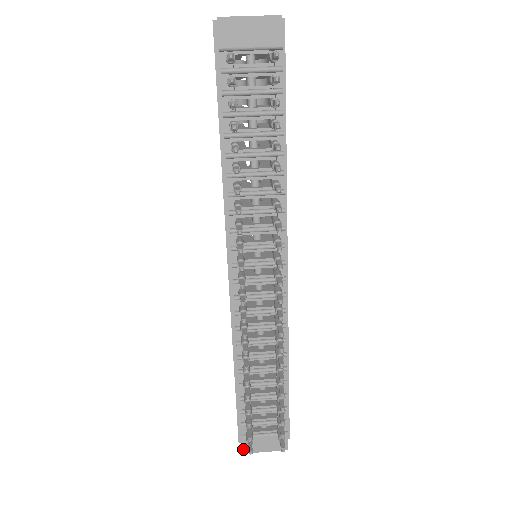
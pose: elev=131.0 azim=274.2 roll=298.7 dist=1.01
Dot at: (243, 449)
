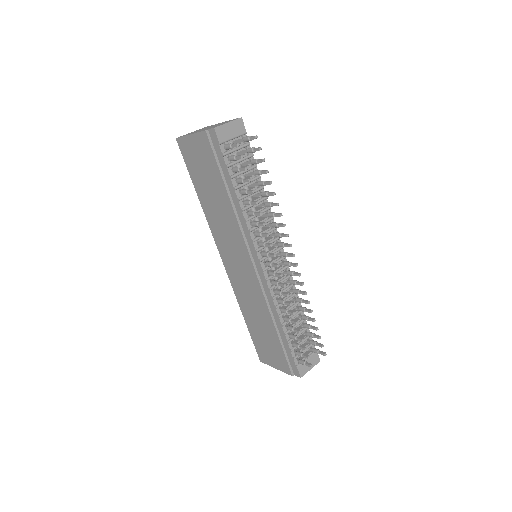
Dot at: (300, 375)
